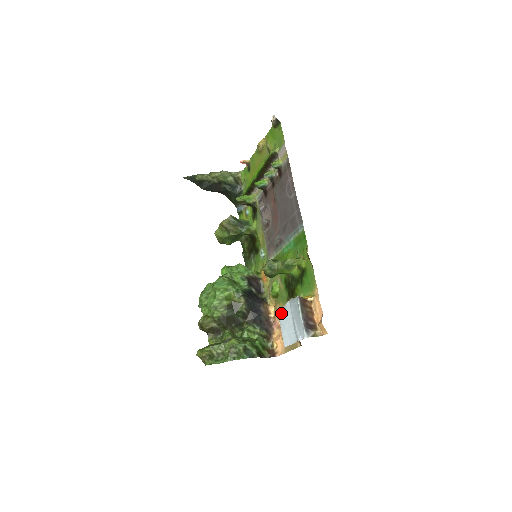
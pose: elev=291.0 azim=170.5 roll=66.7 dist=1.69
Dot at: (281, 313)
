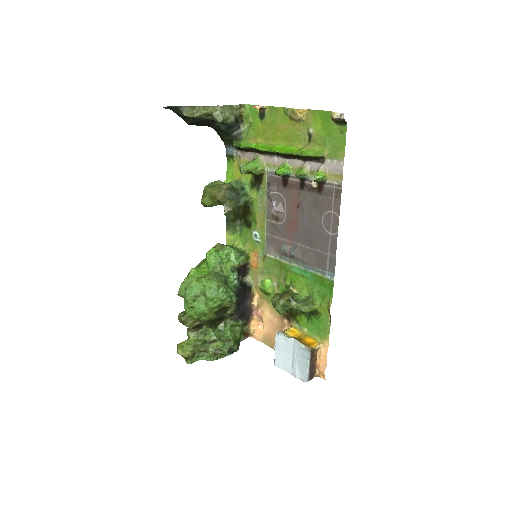
Dot at: (279, 340)
